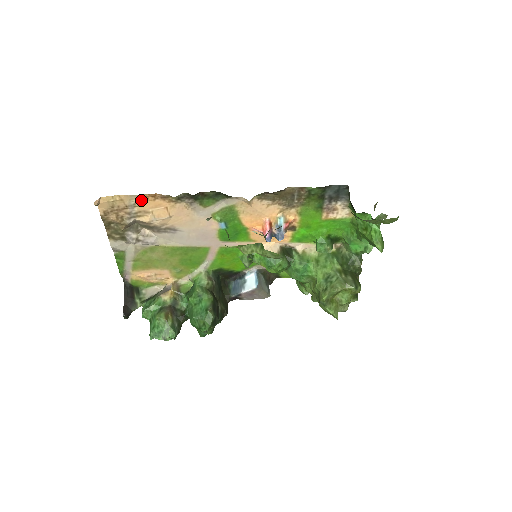
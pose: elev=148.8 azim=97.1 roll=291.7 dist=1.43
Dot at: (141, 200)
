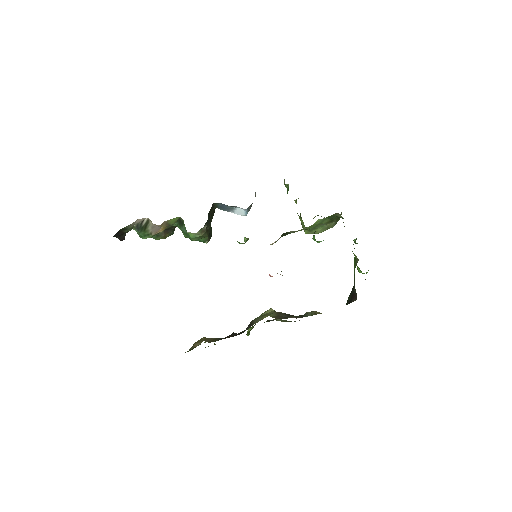
Dot at: occluded
